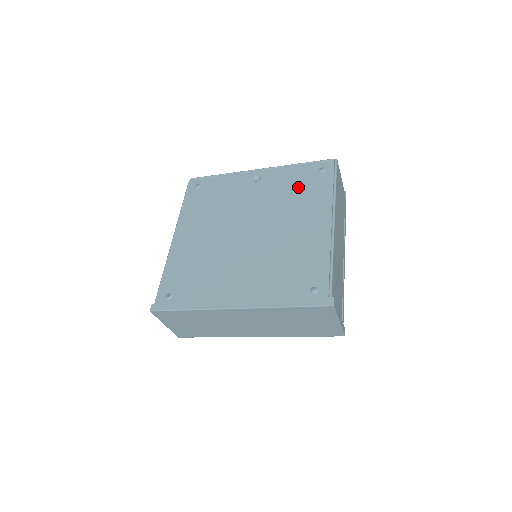
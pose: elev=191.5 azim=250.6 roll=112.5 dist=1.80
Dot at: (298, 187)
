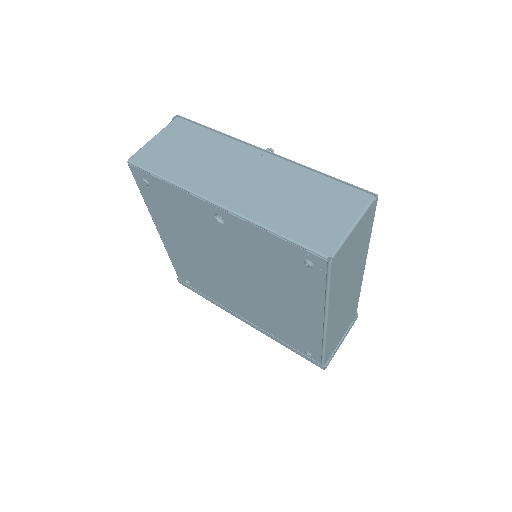
Dot at: (278, 265)
